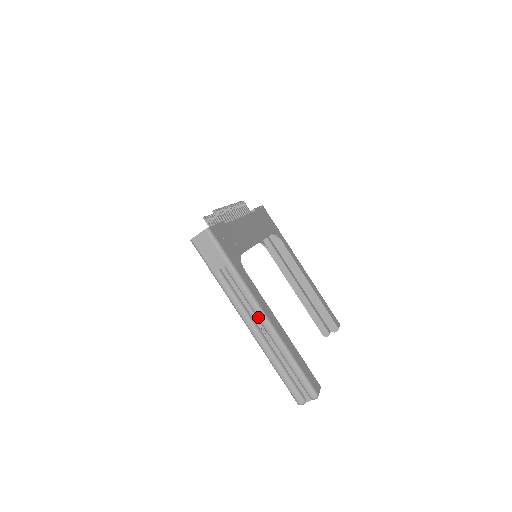
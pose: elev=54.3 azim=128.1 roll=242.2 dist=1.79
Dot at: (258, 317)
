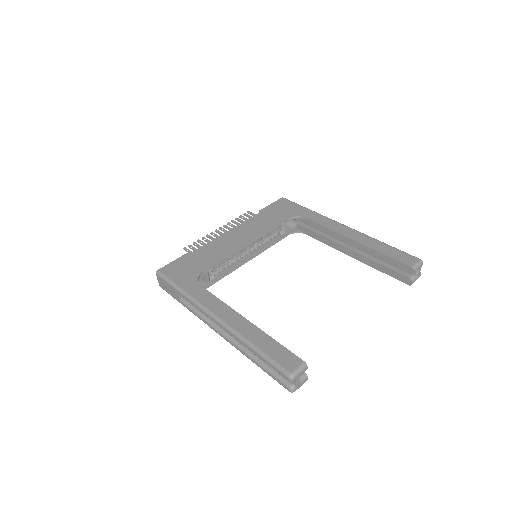
Dot at: (215, 322)
